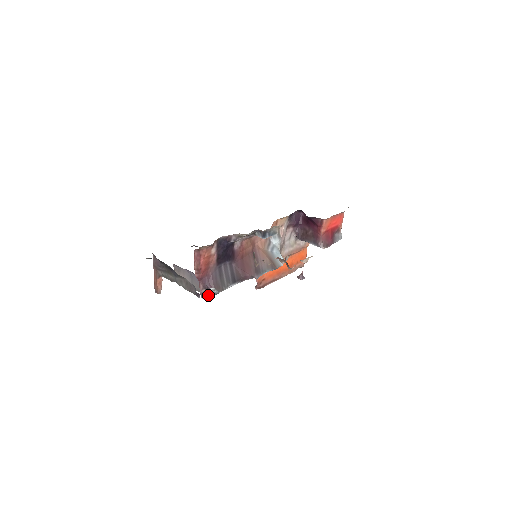
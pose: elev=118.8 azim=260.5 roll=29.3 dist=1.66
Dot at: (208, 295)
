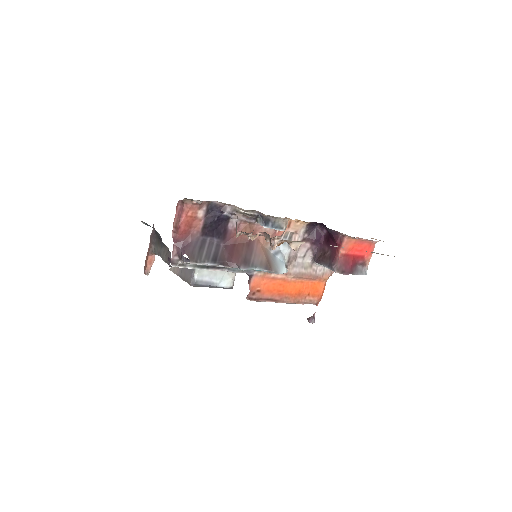
Dot at: (181, 267)
